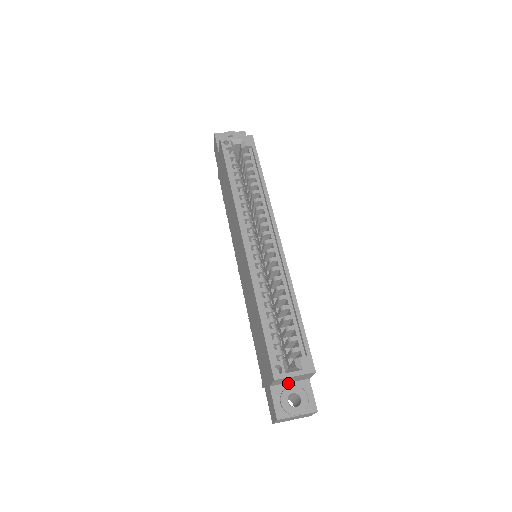
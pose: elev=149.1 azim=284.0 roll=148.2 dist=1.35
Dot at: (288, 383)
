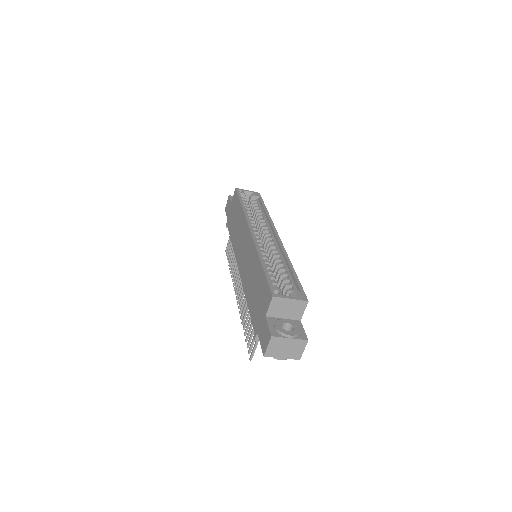
Dot at: (282, 318)
